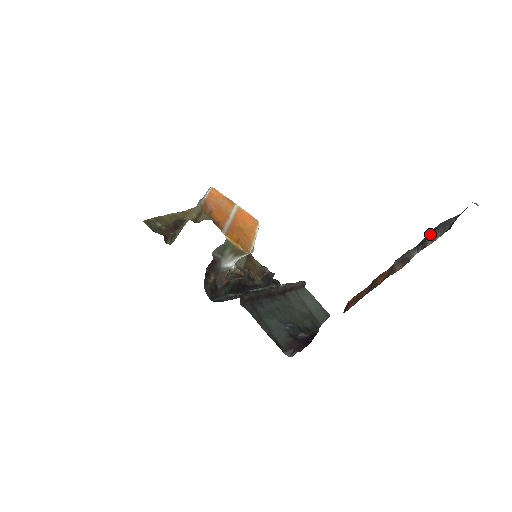
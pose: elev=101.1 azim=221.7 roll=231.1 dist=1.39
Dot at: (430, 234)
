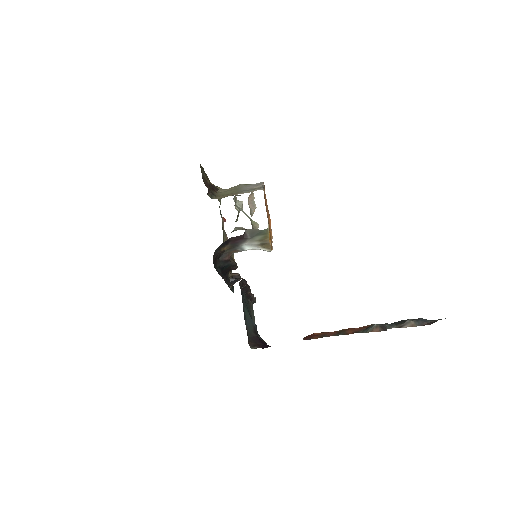
Dot at: (411, 321)
